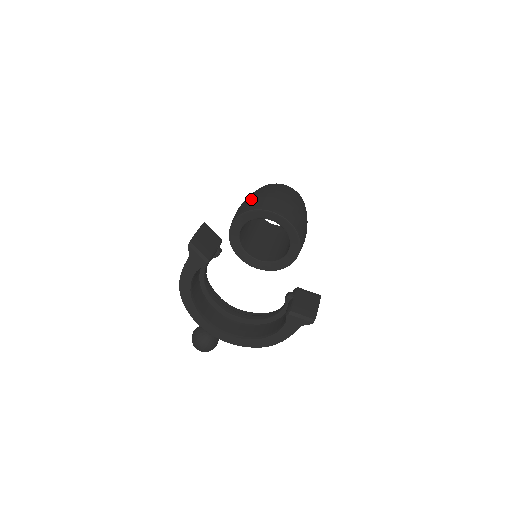
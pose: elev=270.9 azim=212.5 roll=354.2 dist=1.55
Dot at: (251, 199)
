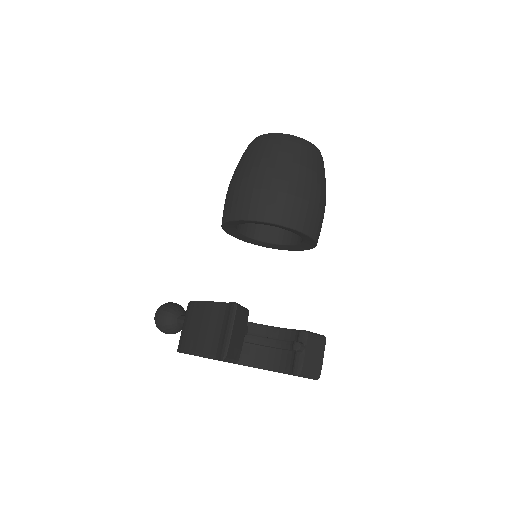
Dot at: (273, 192)
